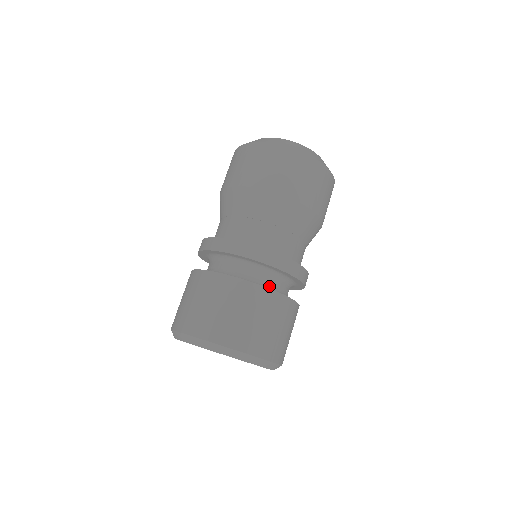
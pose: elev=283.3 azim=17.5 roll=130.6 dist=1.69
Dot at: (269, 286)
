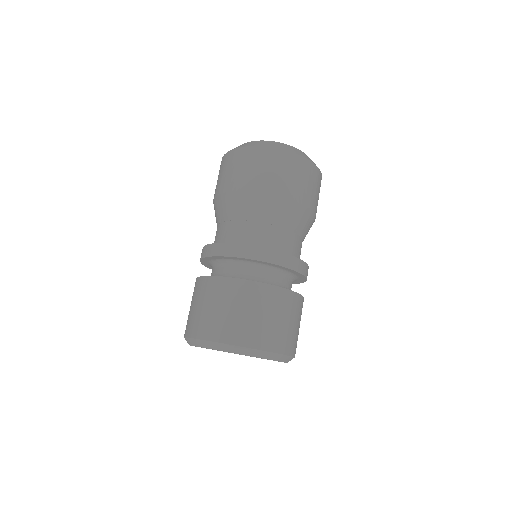
Dot at: (271, 282)
